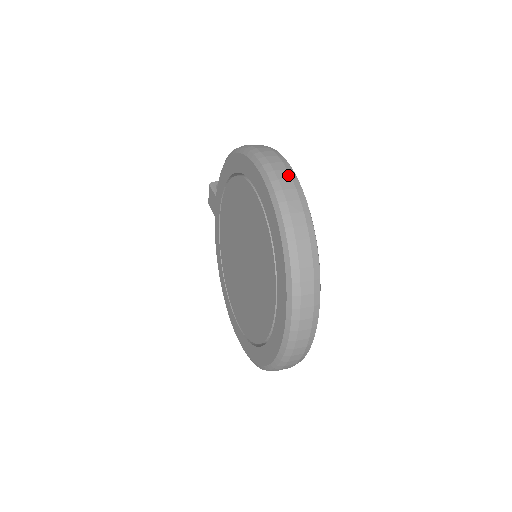
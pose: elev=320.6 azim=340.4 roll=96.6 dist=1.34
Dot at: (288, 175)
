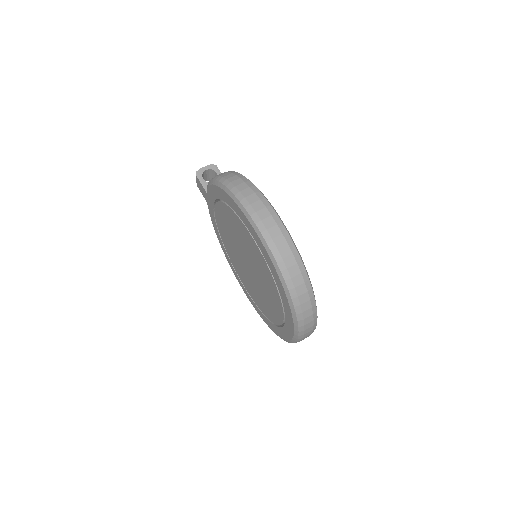
Dot at: (284, 240)
